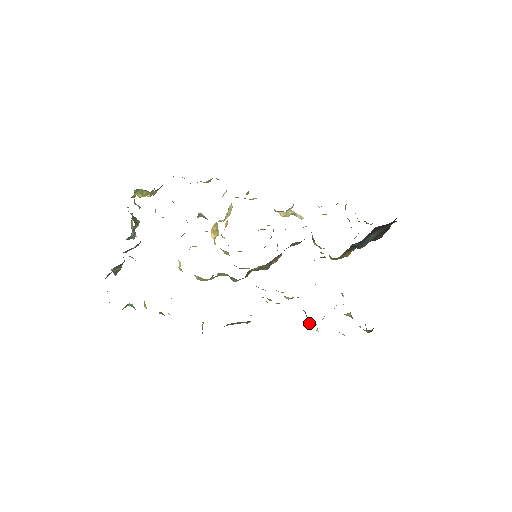
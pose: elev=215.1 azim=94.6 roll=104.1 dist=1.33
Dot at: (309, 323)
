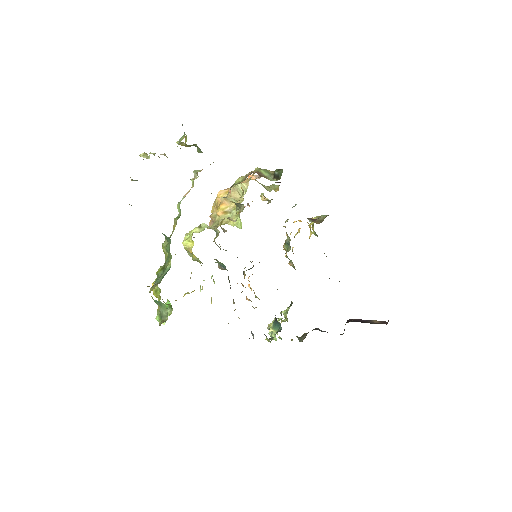
Dot at: (274, 332)
